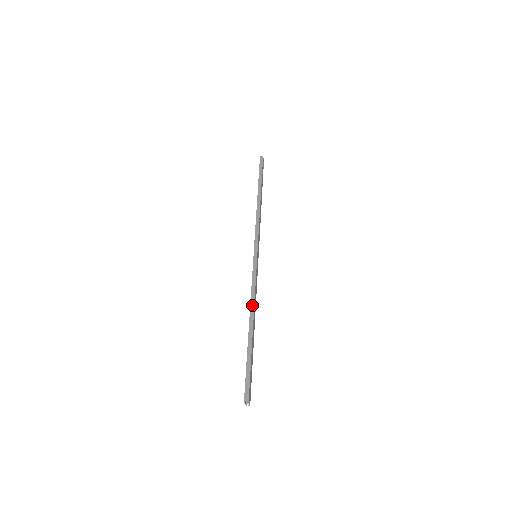
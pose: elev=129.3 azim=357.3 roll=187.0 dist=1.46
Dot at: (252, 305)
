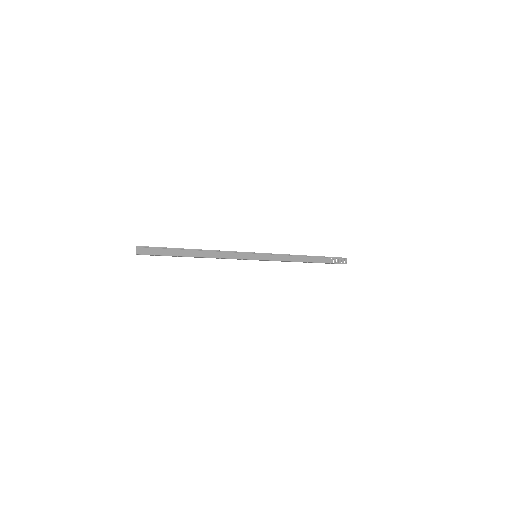
Dot at: (212, 250)
